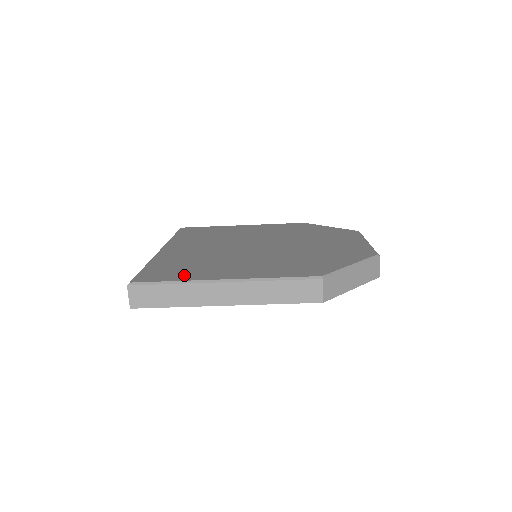
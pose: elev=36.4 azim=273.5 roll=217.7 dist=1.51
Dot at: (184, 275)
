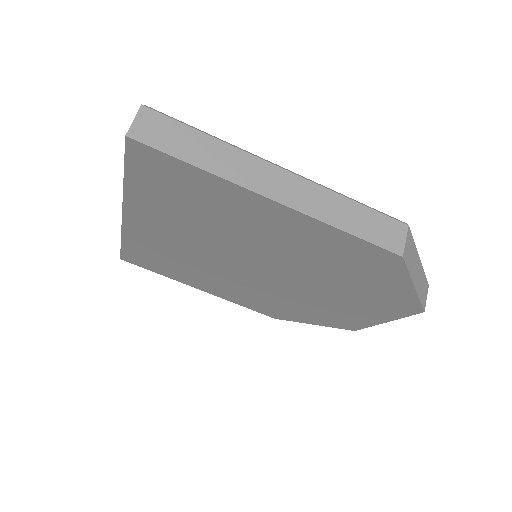
Dot at: occluded
